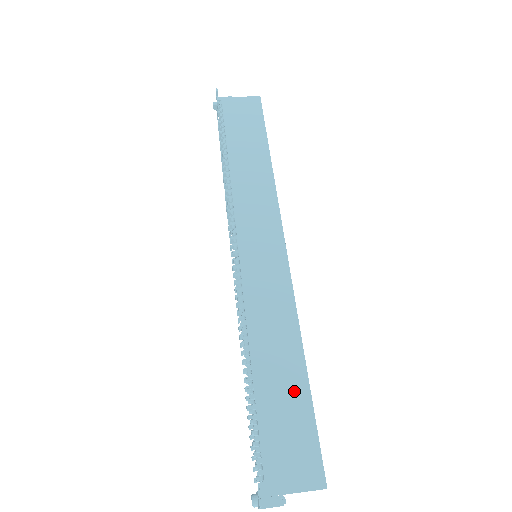
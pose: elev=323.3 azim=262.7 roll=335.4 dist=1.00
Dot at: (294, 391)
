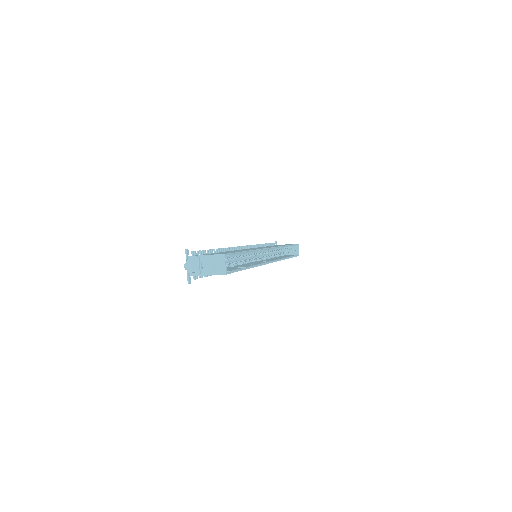
Dot at: occluded
